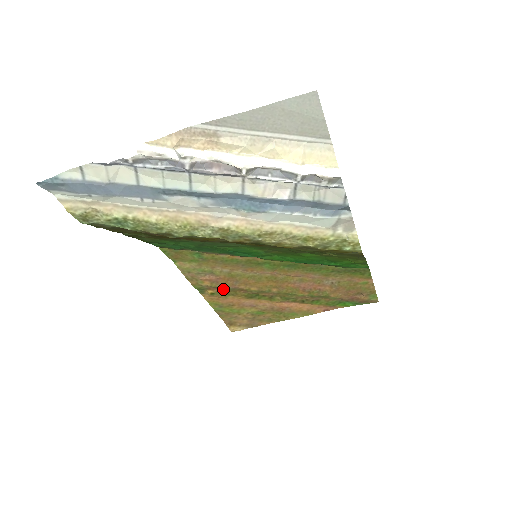
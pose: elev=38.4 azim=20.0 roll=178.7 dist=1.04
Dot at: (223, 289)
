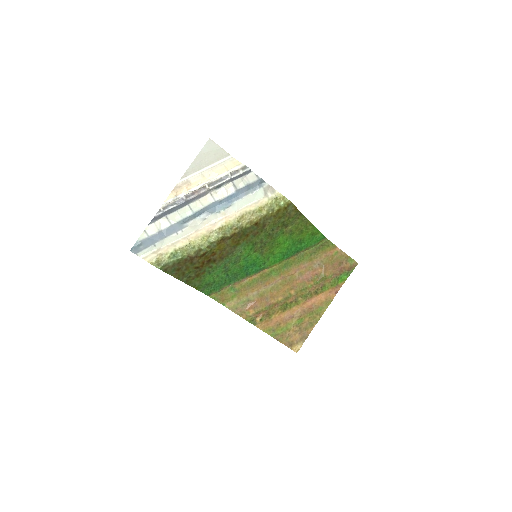
Dot at: (264, 311)
